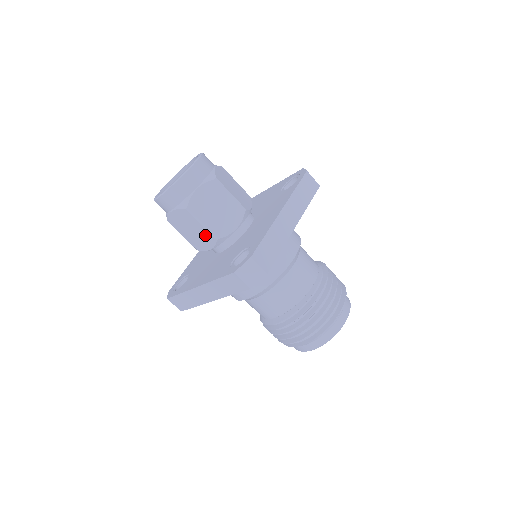
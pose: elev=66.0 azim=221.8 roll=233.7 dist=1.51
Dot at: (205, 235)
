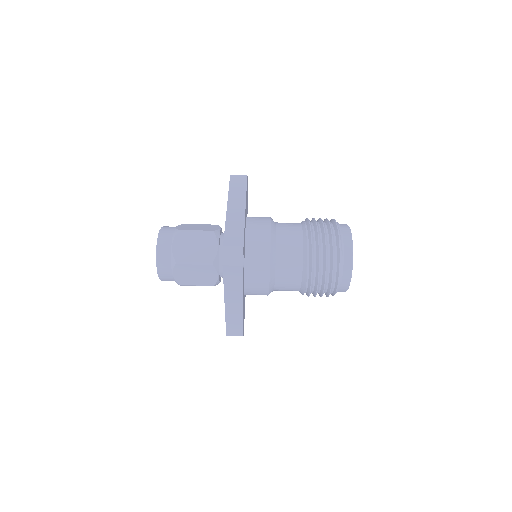
Dot at: (204, 269)
